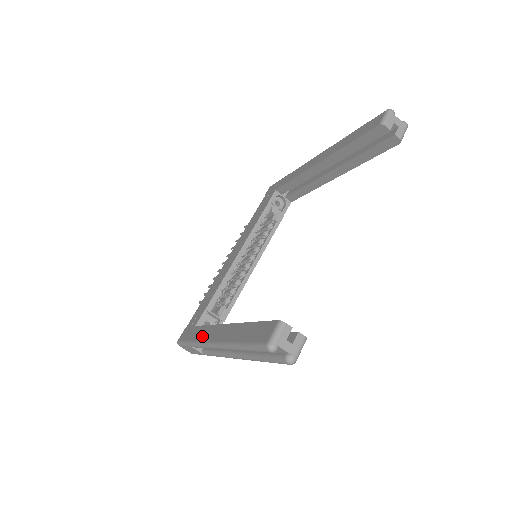
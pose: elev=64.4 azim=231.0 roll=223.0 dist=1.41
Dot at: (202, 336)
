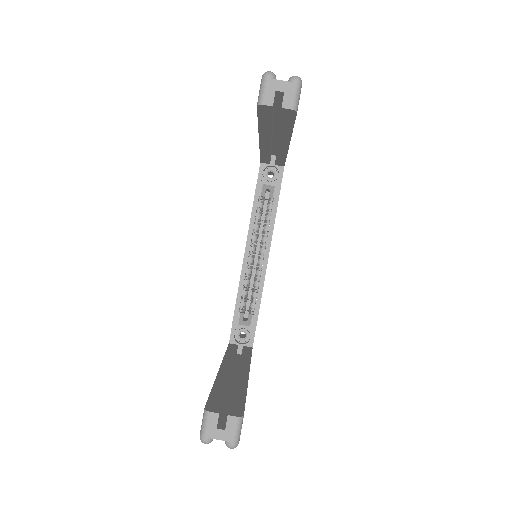
Dot at: occluded
